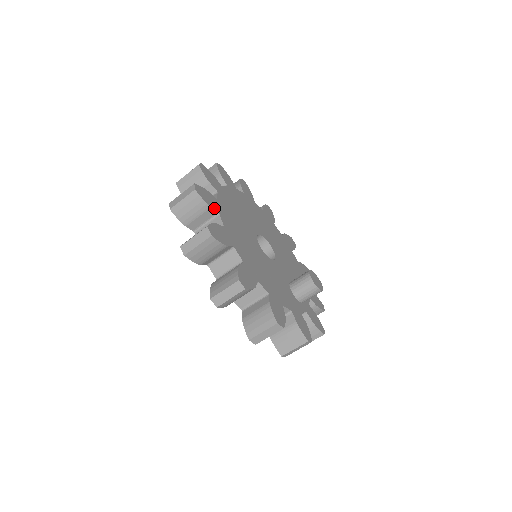
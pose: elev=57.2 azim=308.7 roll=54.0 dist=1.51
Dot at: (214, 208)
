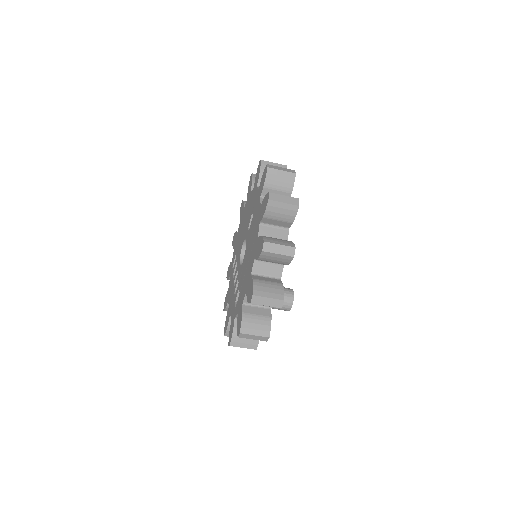
Dot at: occluded
